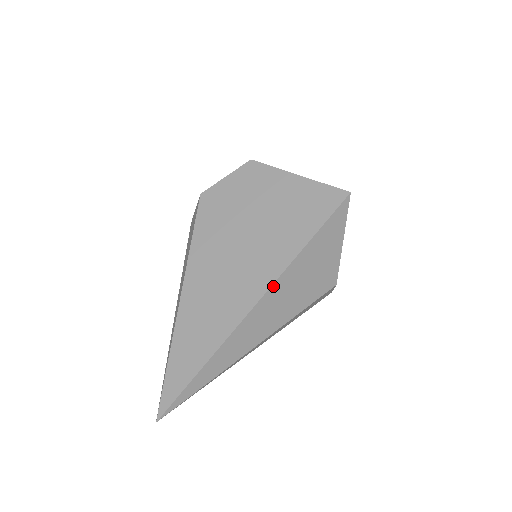
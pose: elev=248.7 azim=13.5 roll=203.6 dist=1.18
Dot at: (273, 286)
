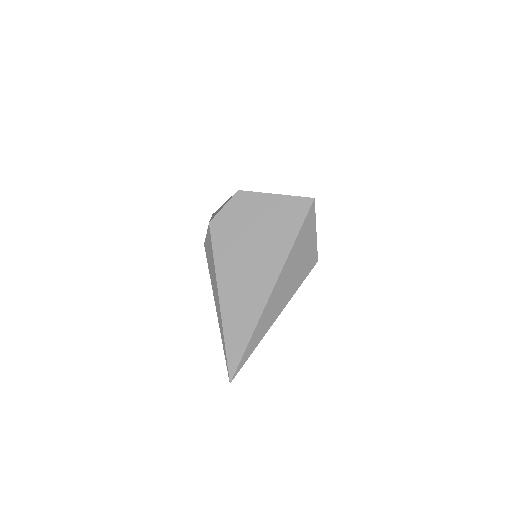
Dot at: (281, 273)
